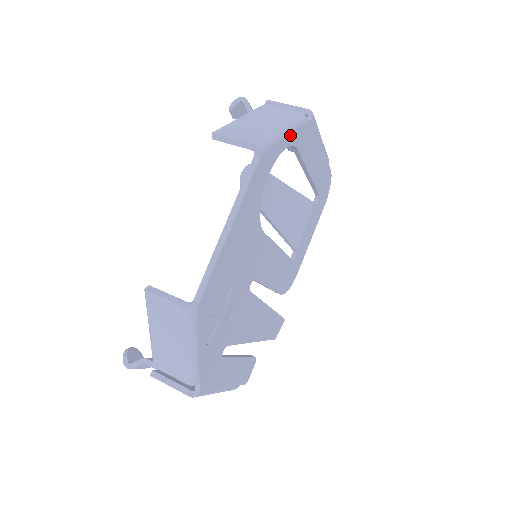
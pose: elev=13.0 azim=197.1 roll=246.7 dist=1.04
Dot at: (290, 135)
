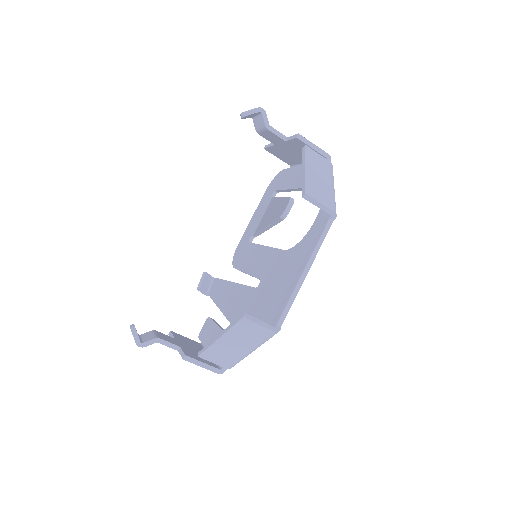
Dot at: occluded
